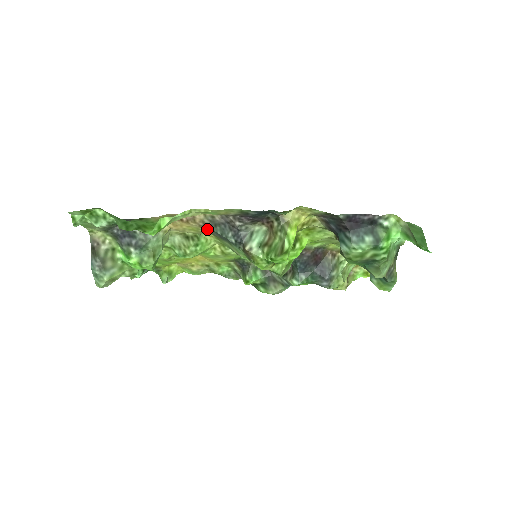
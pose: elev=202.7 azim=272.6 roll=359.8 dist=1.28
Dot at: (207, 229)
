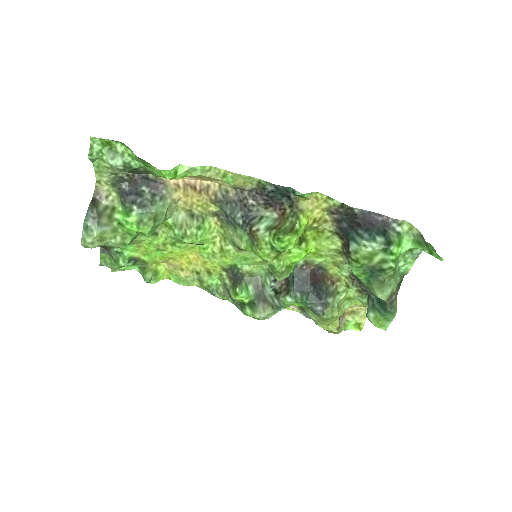
Dot at: (217, 207)
